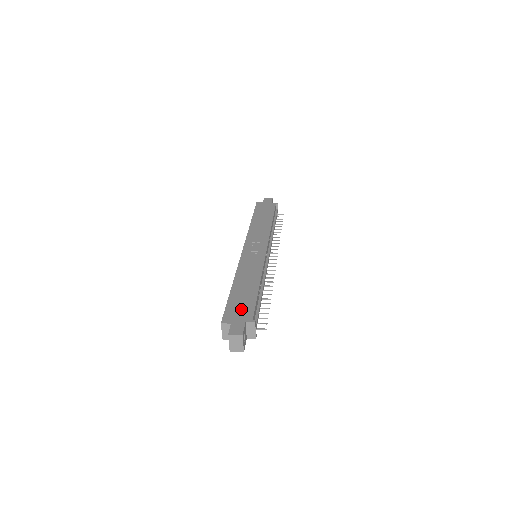
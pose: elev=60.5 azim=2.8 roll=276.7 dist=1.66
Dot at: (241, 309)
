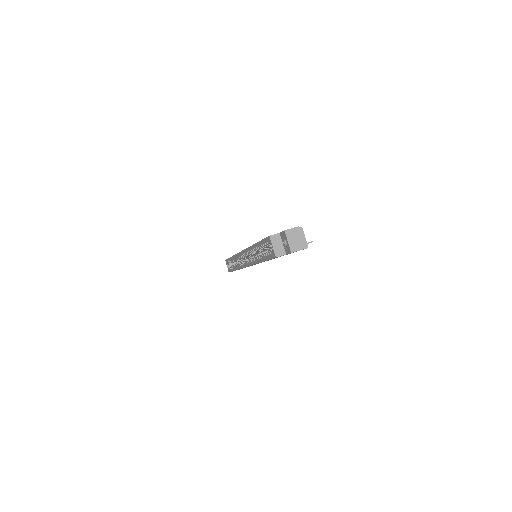
Dot at: occluded
